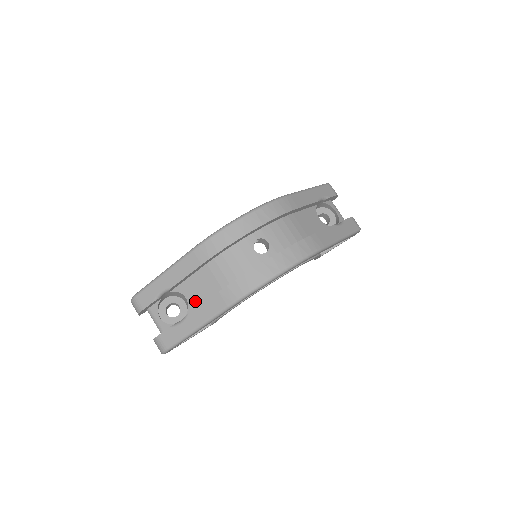
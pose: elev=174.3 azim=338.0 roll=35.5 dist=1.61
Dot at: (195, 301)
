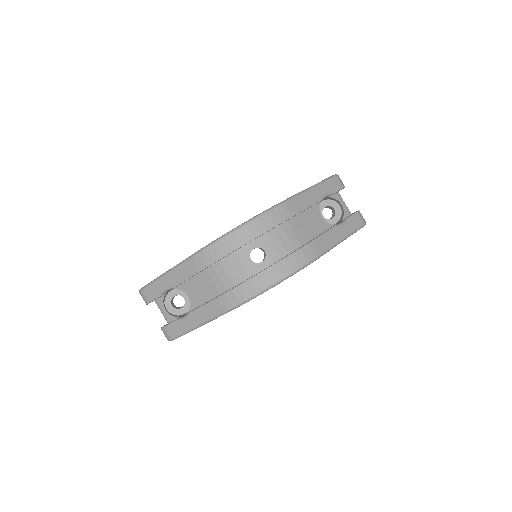
Dot at: (196, 300)
